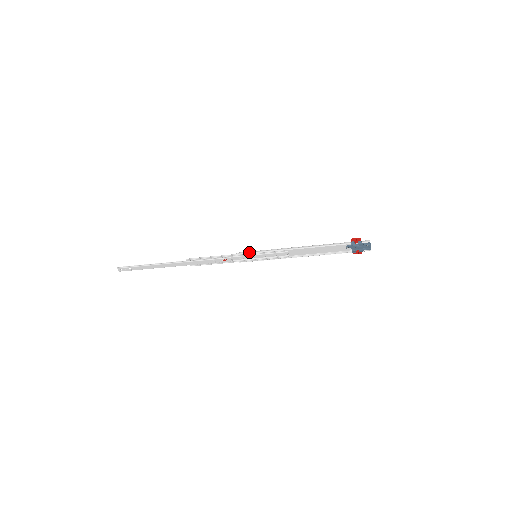
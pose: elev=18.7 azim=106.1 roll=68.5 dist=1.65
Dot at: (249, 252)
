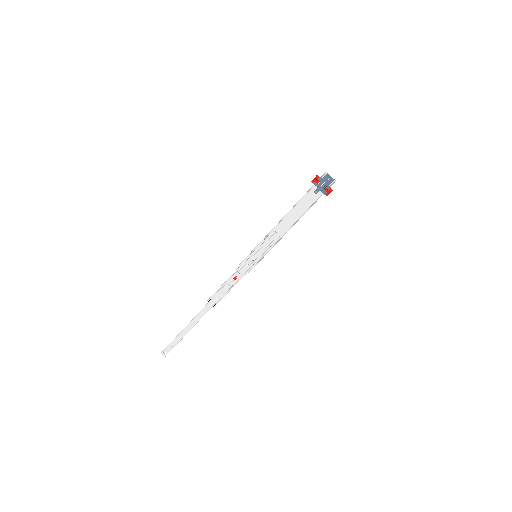
Dot at: (248, 255)
